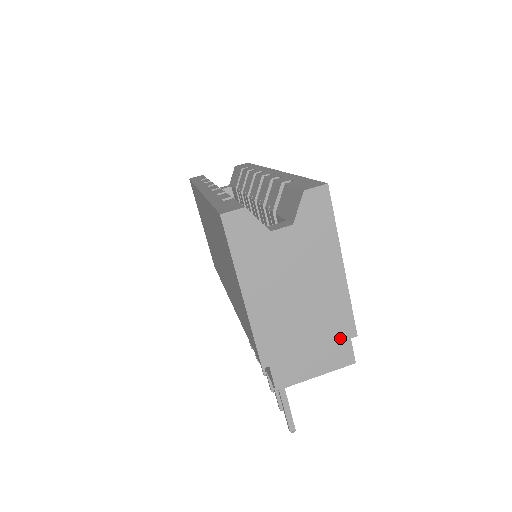
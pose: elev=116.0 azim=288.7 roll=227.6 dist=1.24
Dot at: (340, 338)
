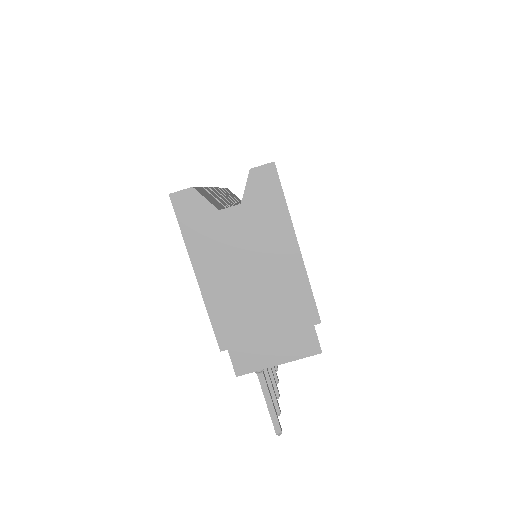
Dot at: (302, 324)
